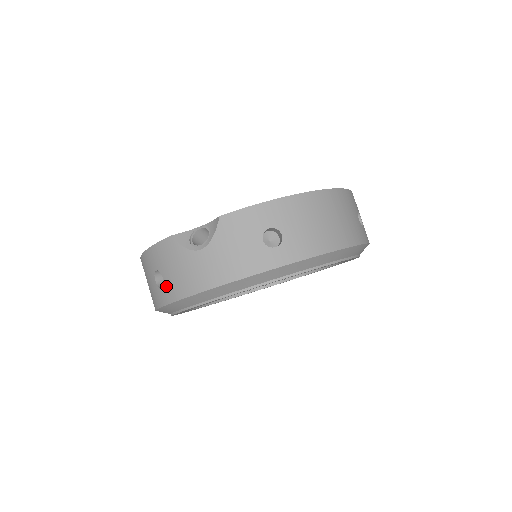
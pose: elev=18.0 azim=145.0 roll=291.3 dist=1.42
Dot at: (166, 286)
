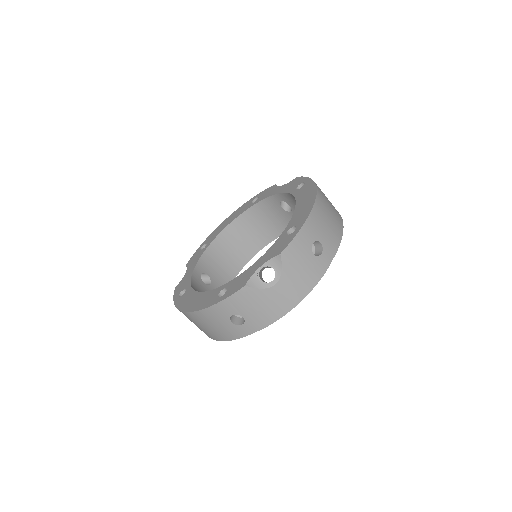
Dot at: (249, 322)
